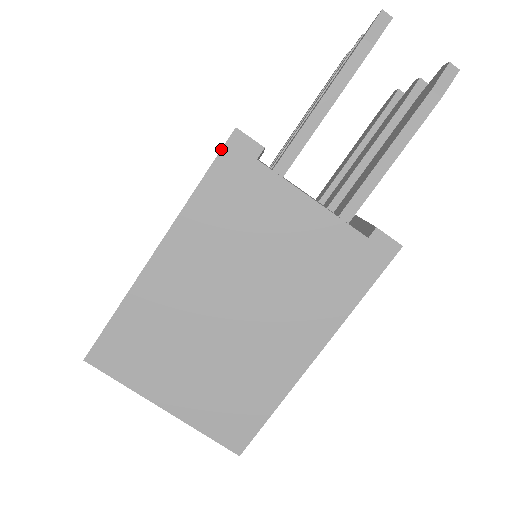
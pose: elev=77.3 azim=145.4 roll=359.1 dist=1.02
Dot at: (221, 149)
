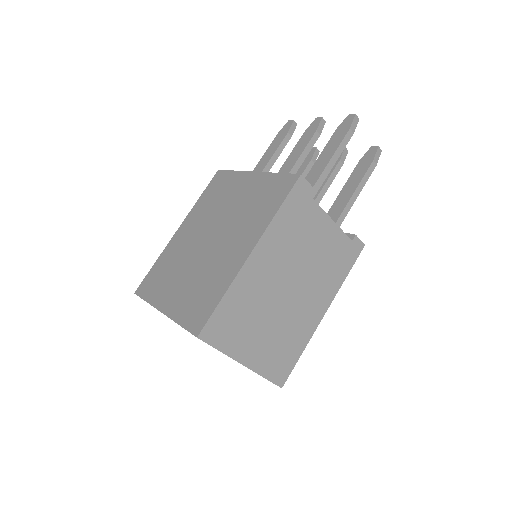
Dot at: (293, 187)
